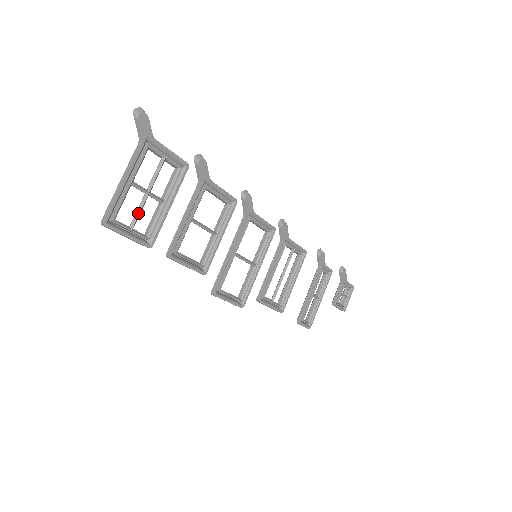
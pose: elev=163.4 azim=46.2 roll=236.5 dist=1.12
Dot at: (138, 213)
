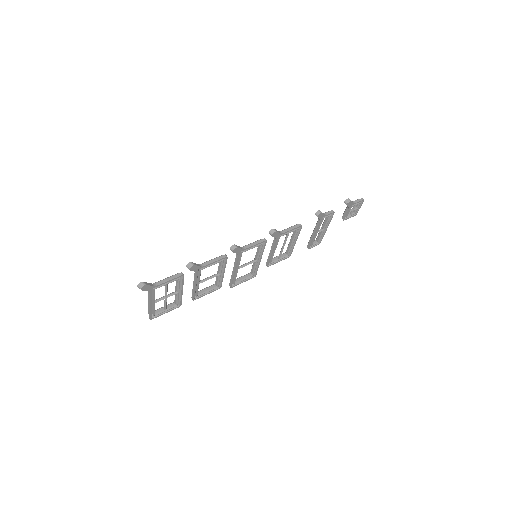
Dot at: (165, 305)
